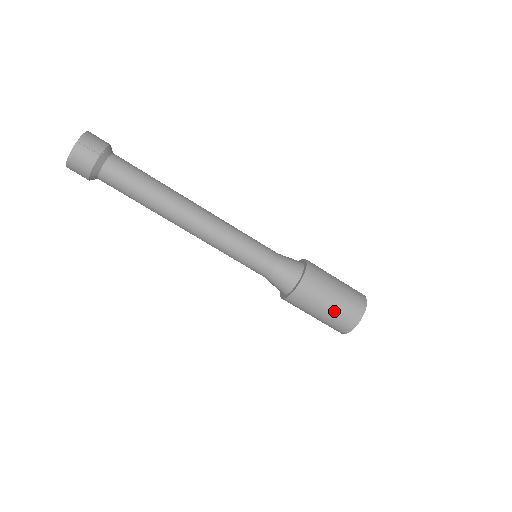
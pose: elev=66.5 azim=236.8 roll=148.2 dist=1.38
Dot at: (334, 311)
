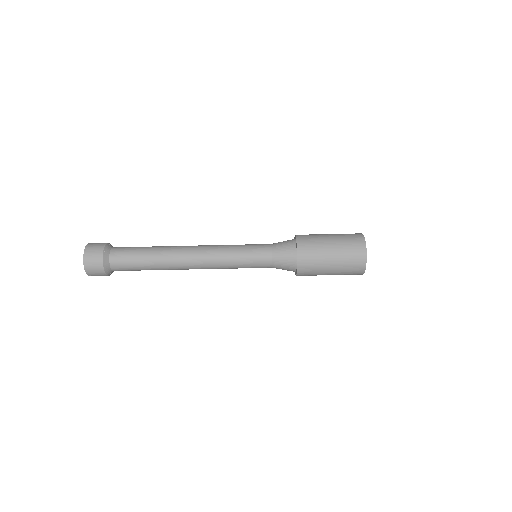
Dot at: (340, 260)
